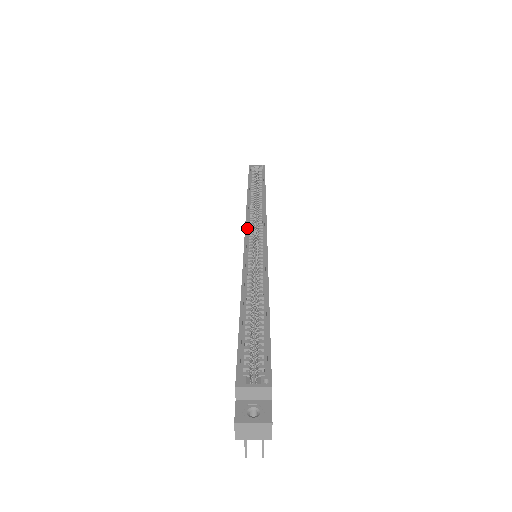
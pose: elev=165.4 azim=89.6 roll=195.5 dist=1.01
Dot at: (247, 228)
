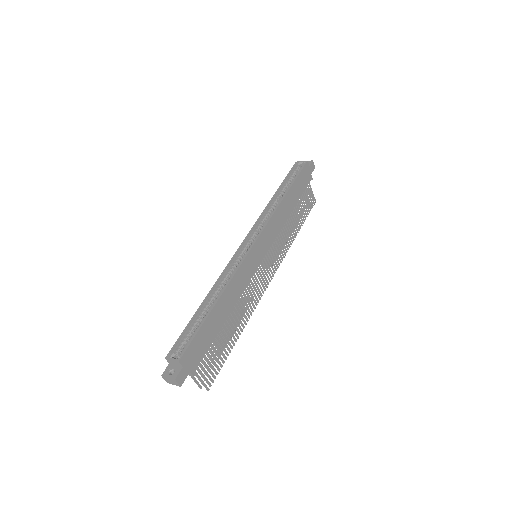
Dot at: (248, 237)
